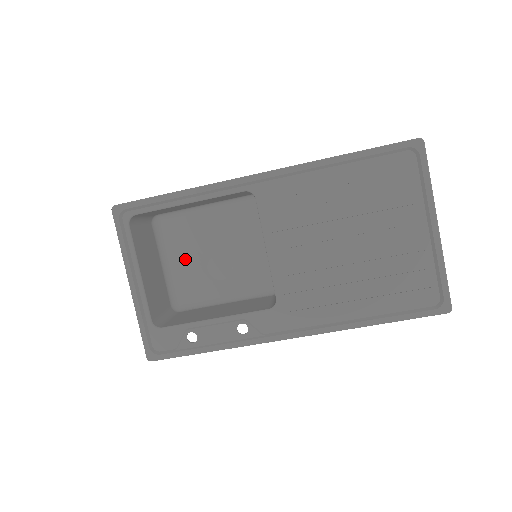
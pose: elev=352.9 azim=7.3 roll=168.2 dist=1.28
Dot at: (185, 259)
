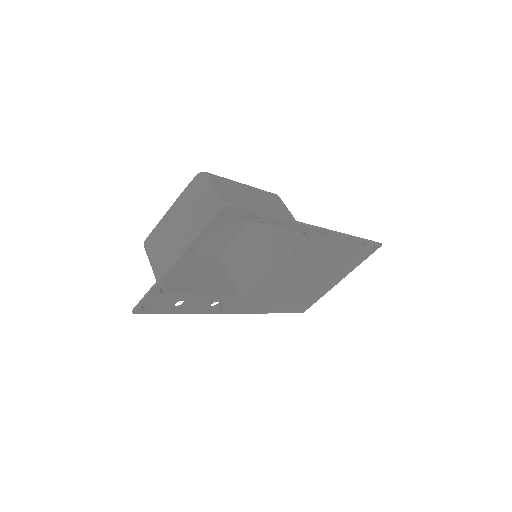
Dot at: occluded
